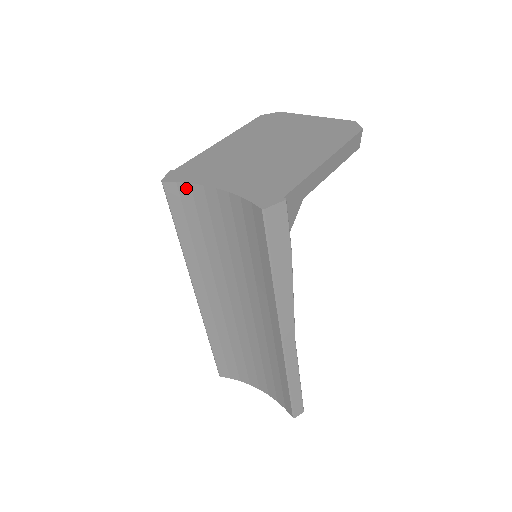
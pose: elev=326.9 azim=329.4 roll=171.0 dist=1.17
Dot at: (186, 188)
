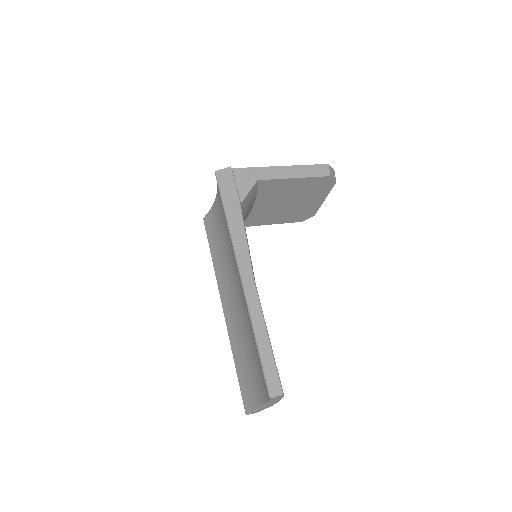
Dot at: (210, 213)
